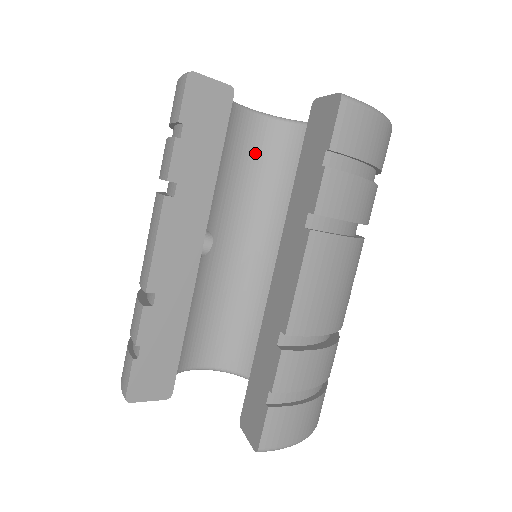
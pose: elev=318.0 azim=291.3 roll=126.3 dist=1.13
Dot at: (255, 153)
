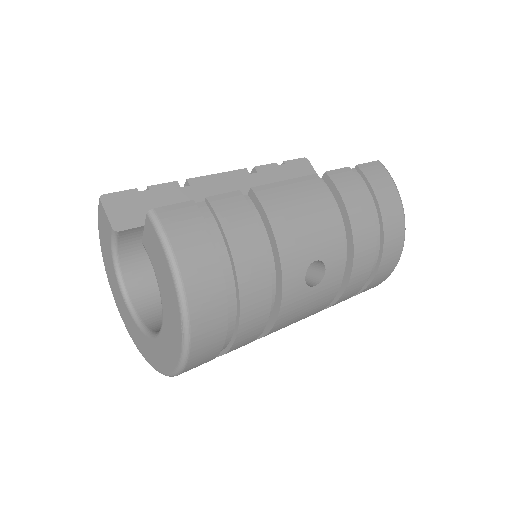
Dot at: occluded
